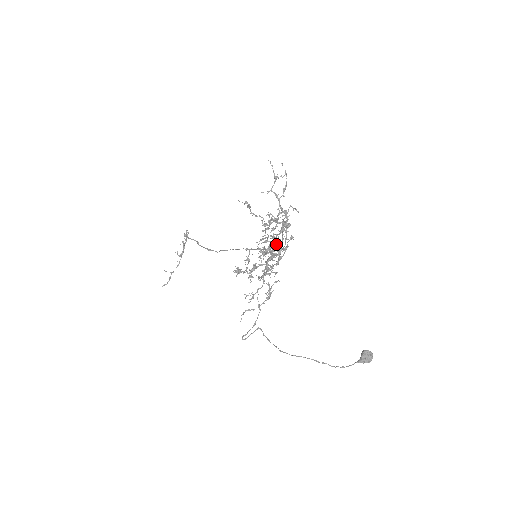
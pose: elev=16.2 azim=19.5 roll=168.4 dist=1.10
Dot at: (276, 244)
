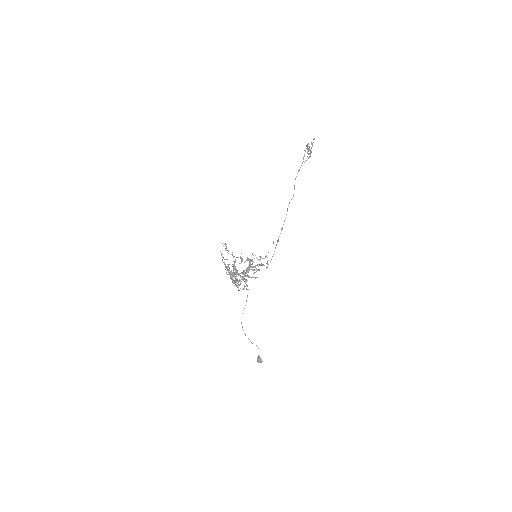
Dot at: (236, 278)
